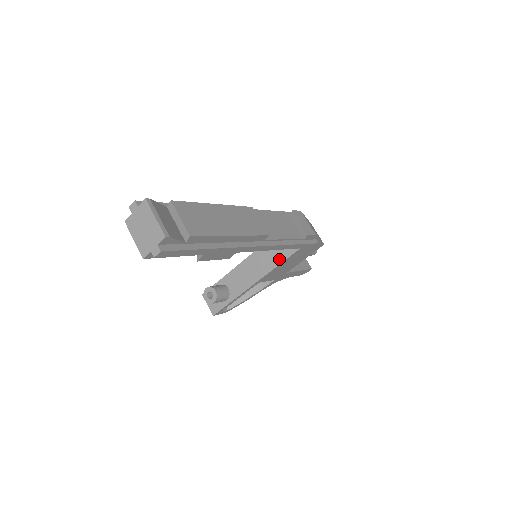
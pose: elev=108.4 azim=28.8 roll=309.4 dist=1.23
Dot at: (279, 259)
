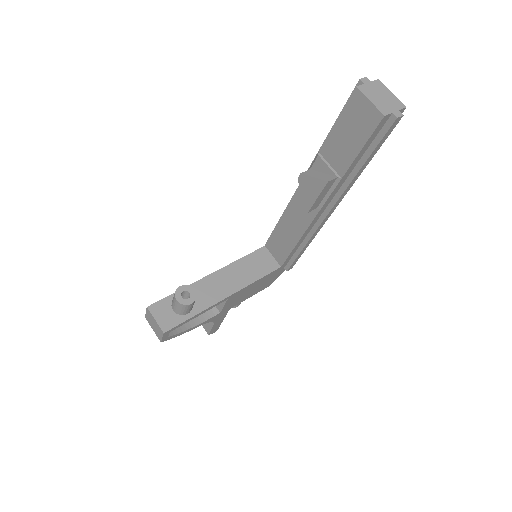
Dot at: (259, 274)
